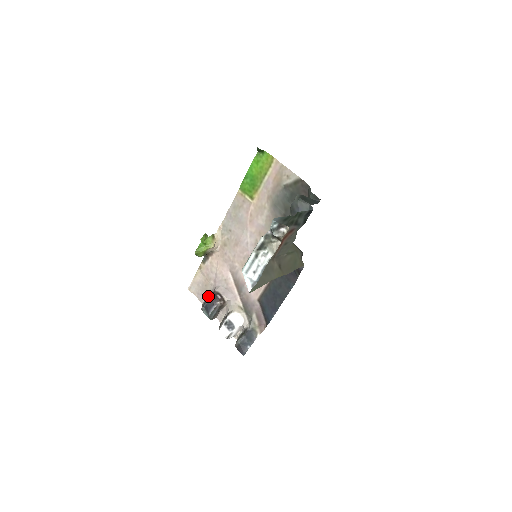
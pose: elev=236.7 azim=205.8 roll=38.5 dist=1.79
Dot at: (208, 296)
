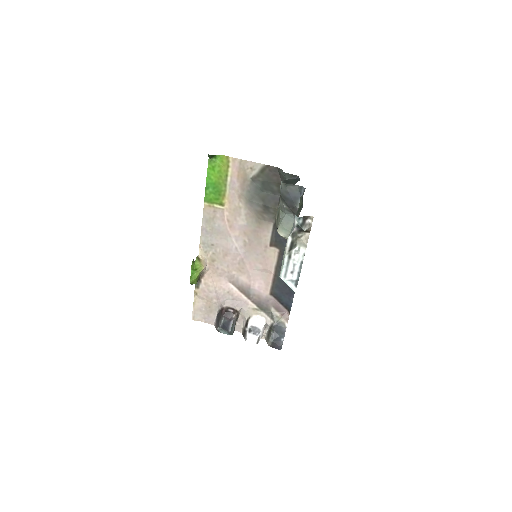
Dot at: (217, 315)
